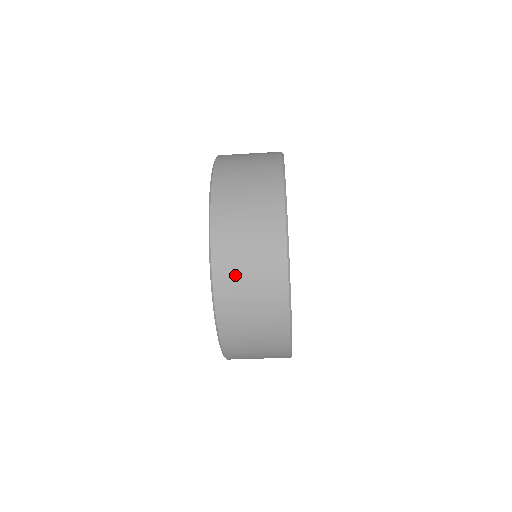
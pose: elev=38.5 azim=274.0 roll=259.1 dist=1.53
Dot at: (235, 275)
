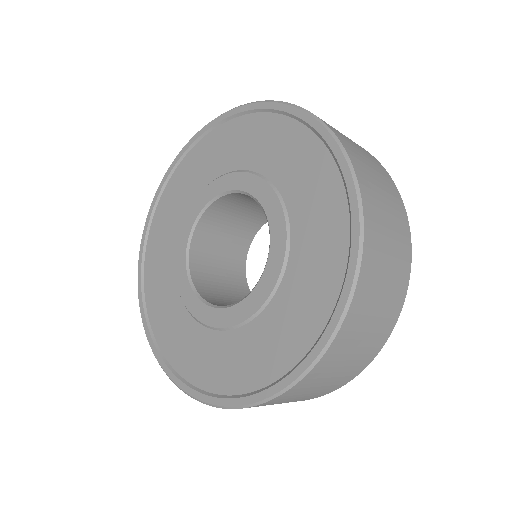
Dot at: (287, 399)
